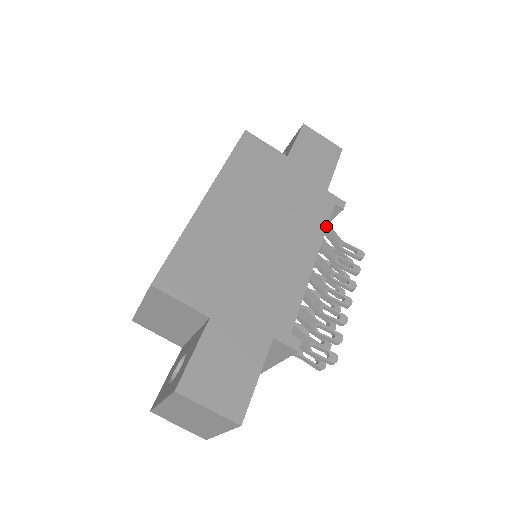
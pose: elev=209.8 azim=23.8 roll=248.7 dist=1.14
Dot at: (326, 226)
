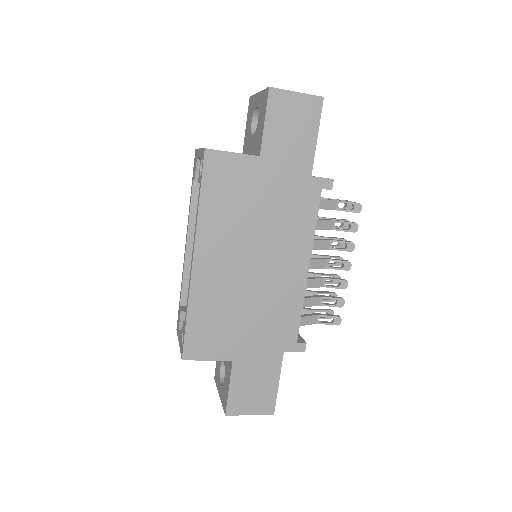
Dot at: (315, 223)
